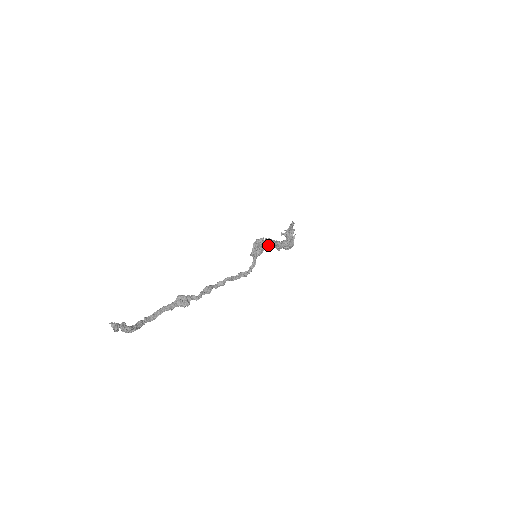
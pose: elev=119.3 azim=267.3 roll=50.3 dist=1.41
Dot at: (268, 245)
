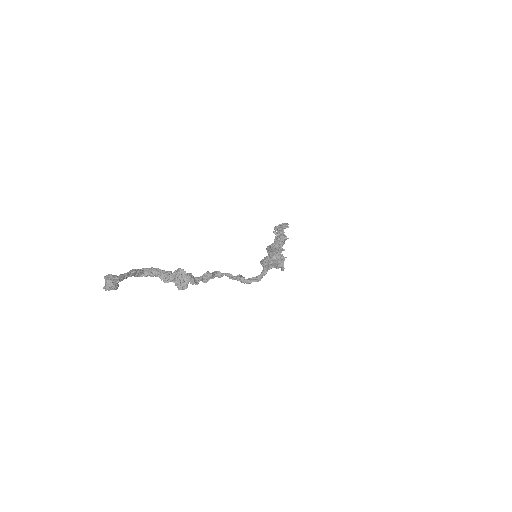
Dot at: (283, 267)
